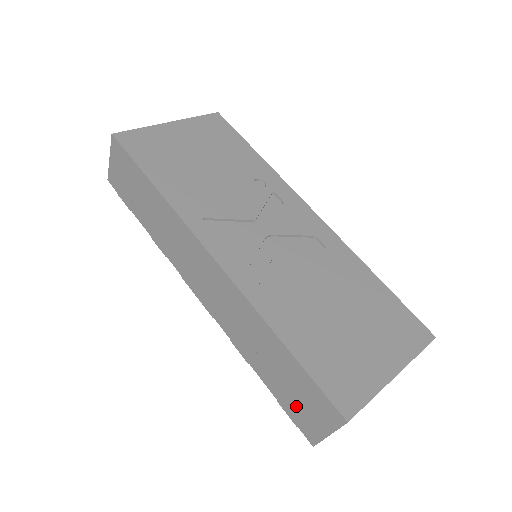
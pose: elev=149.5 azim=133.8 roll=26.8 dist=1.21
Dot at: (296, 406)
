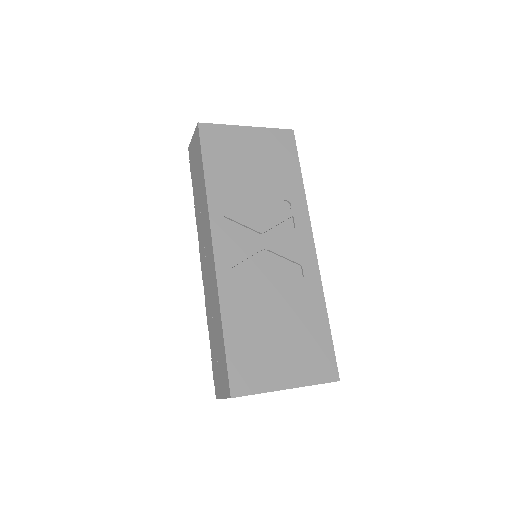
Dot at: (217, 369)
